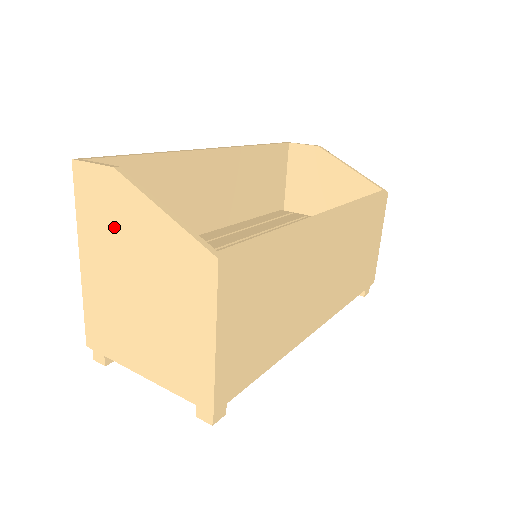
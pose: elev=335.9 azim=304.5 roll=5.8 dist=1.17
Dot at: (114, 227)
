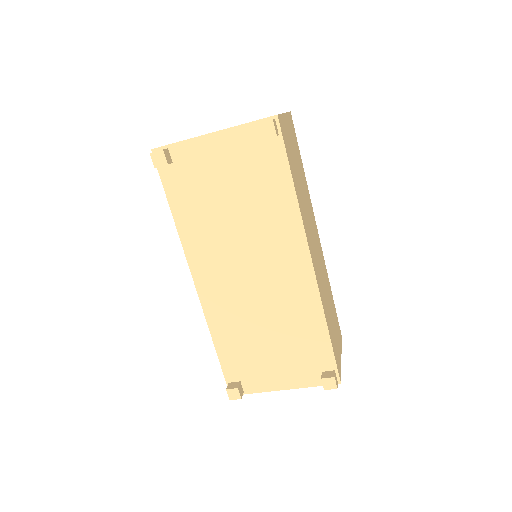
Dot at: occluded
